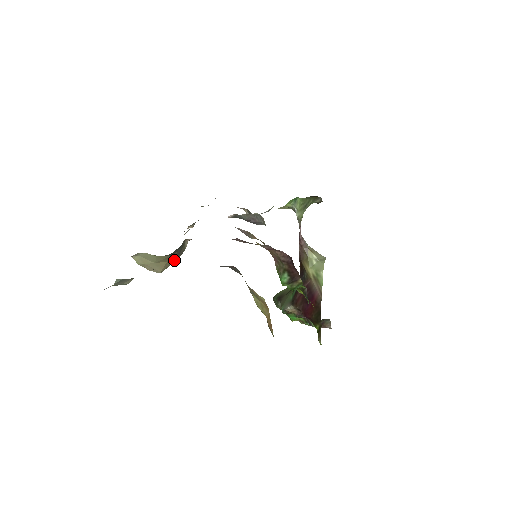
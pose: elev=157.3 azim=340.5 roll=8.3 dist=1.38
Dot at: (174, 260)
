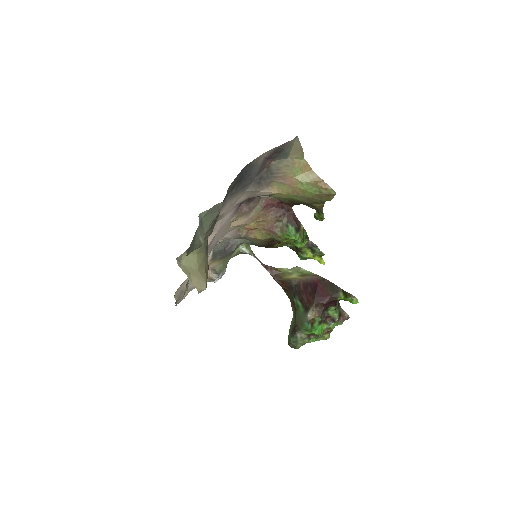
Dot at: (207, 272)
